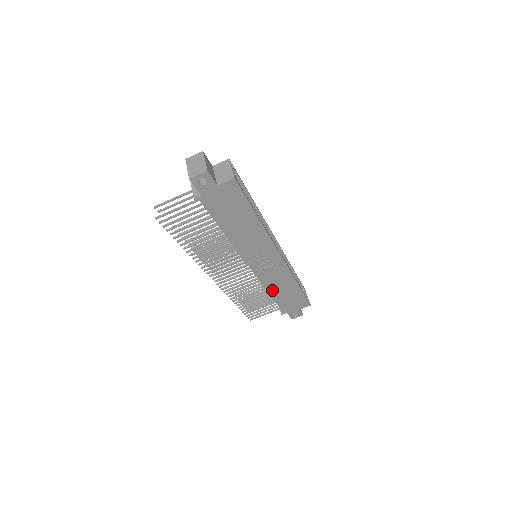
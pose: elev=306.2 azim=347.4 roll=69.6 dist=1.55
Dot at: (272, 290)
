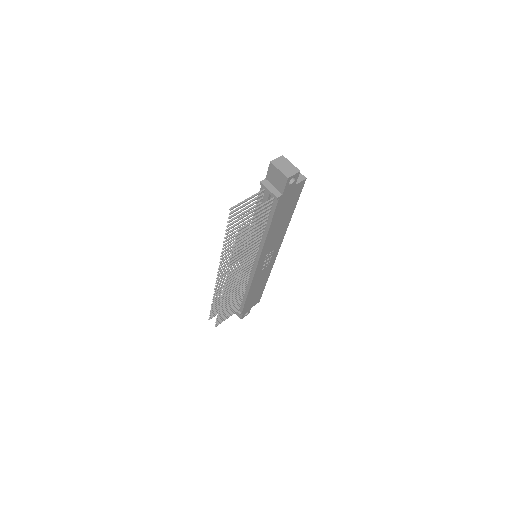
Dot at: (252, 289)
